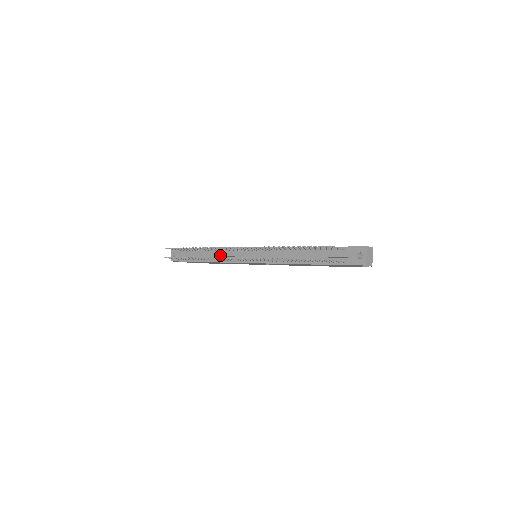
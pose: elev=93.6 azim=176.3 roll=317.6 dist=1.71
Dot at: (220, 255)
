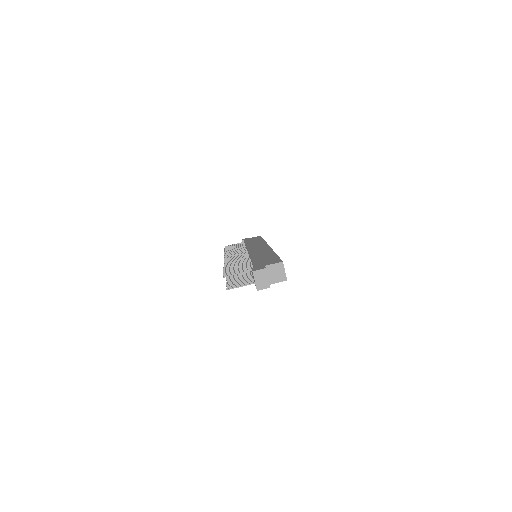
Dot at: occluded
